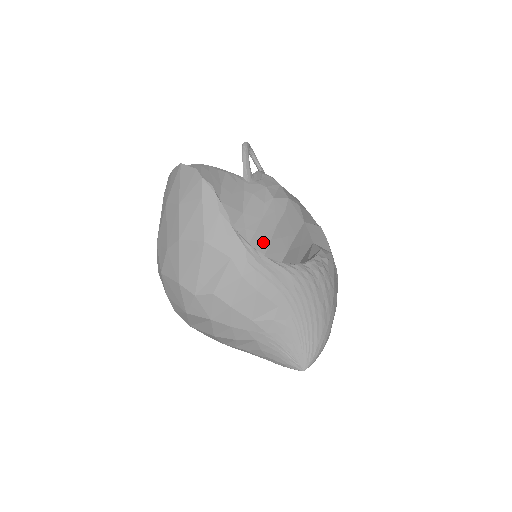
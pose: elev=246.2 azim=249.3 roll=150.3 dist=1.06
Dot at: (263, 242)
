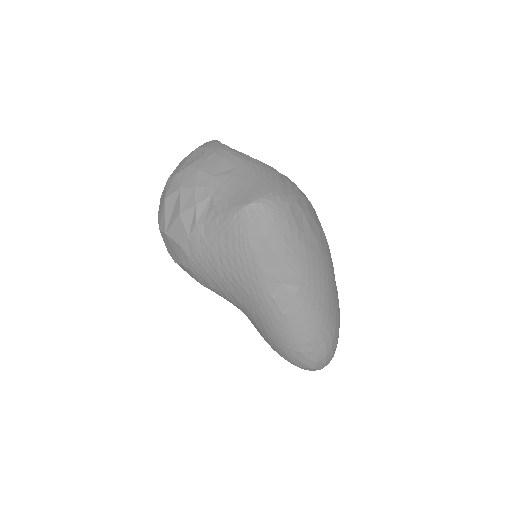
Dot at: occluded
